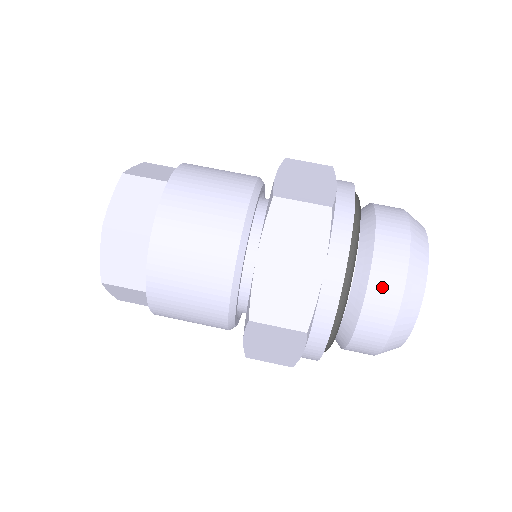
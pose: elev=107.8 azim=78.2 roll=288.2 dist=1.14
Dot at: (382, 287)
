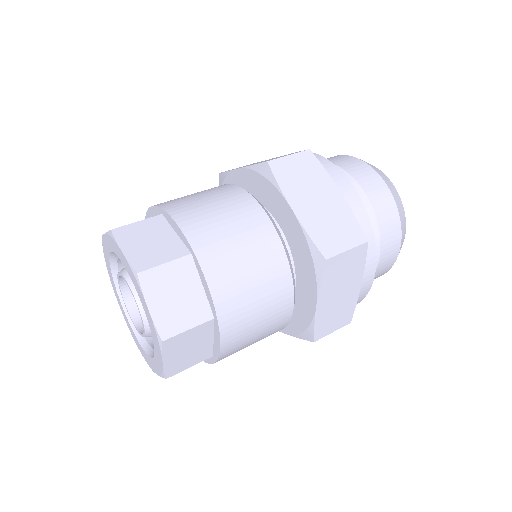
Dot at: (374, 191)
